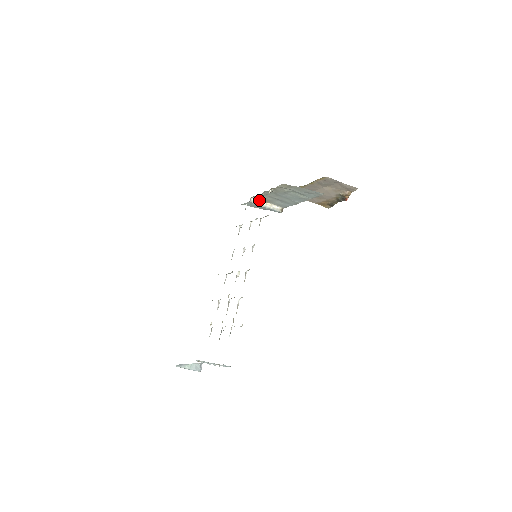
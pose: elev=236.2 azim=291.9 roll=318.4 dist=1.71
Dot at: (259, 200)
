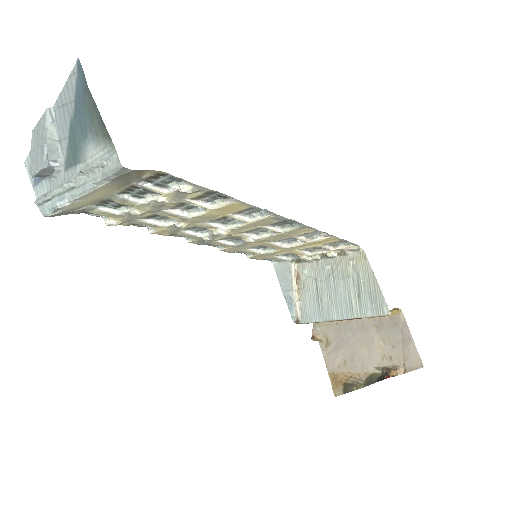
Dot at: (295, 277)
